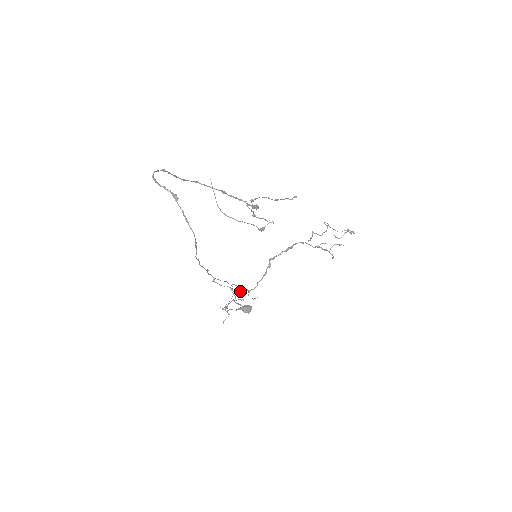
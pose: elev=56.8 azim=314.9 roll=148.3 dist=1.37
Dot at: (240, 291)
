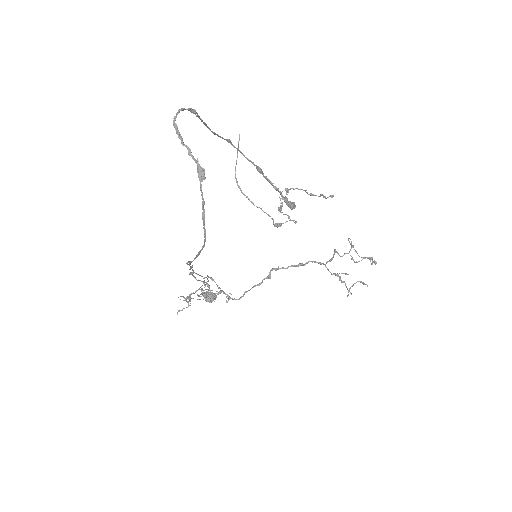
Dot at: (218, 292)
